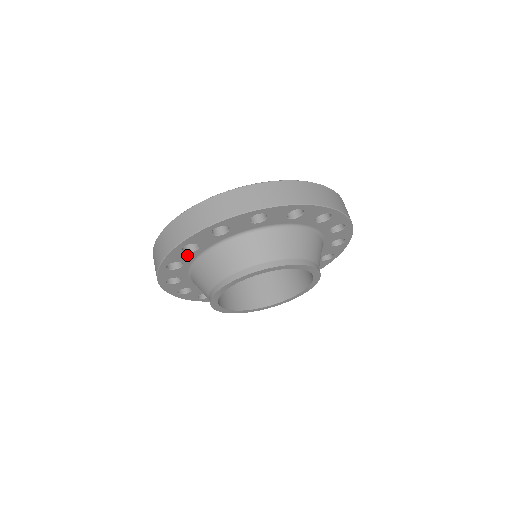
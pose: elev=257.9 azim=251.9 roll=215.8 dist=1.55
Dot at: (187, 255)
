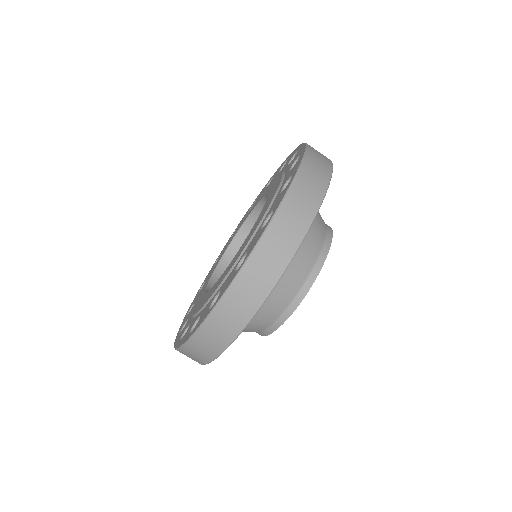
Dot at: occluded
